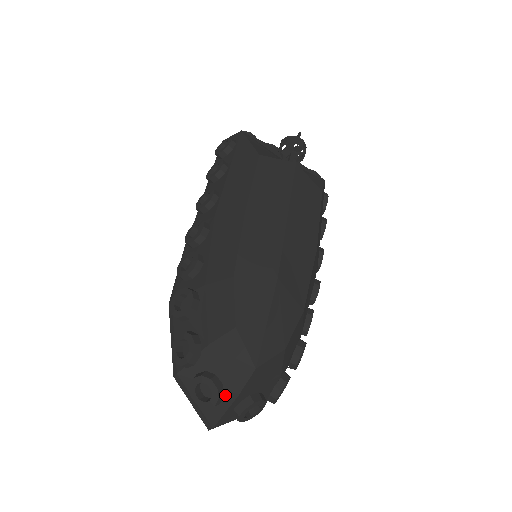
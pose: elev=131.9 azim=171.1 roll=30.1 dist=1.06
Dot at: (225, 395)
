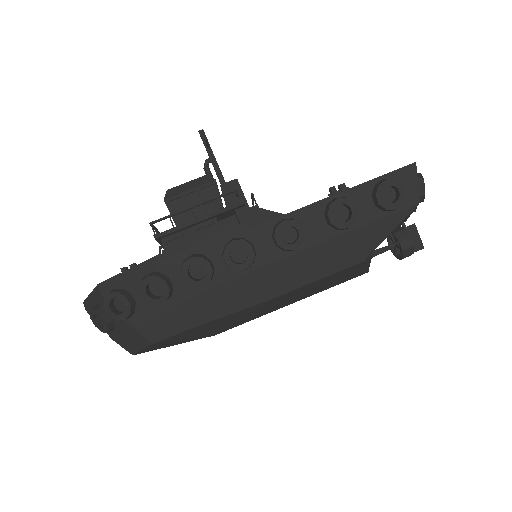
Dot at: occluded
